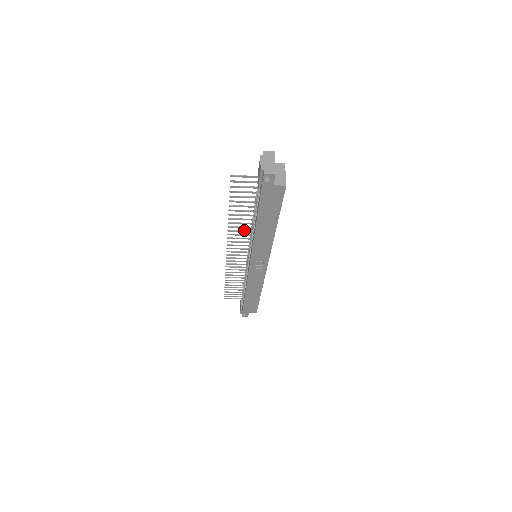
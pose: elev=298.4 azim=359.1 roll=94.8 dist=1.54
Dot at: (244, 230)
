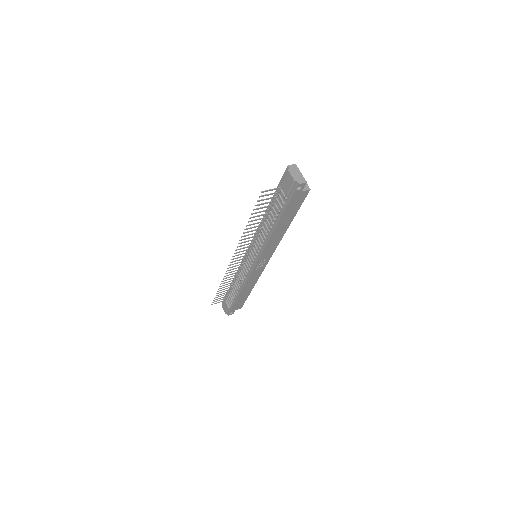
Dot at: (252, 236)
